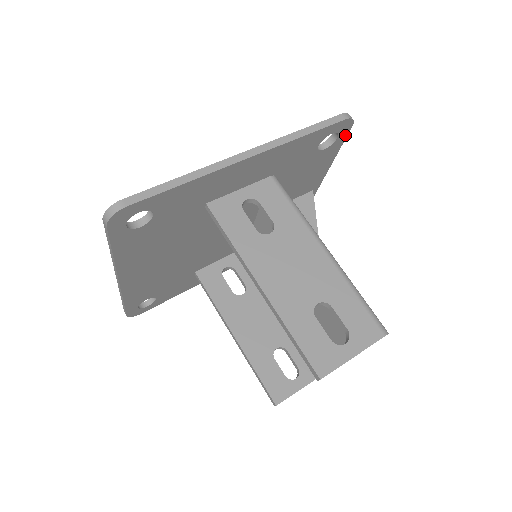
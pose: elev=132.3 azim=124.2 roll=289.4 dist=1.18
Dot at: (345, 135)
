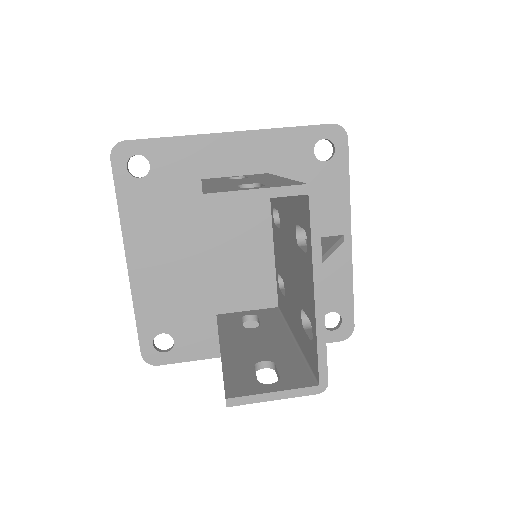
Dot at: (345, 150)
